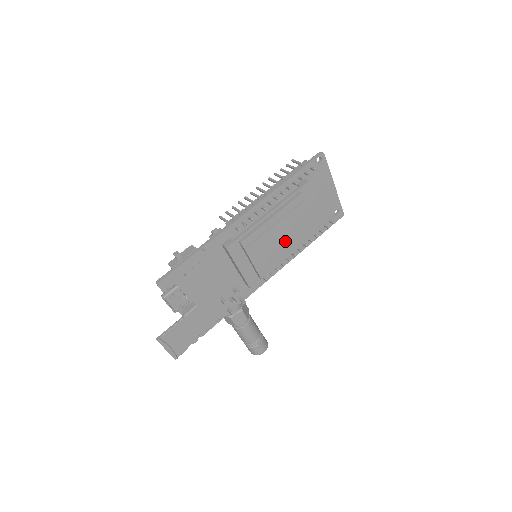
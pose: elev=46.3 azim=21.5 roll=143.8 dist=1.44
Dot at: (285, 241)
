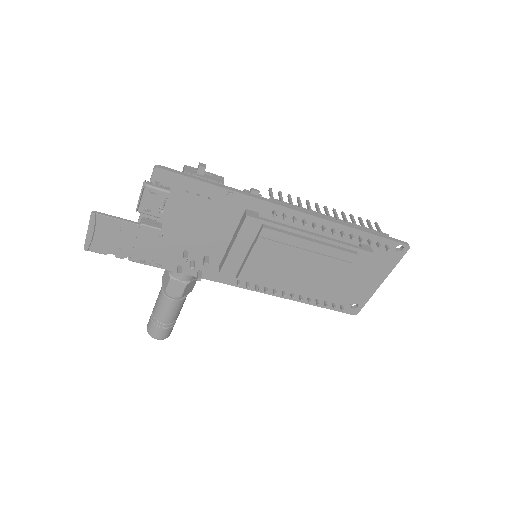
Dot at: (294, 274)
